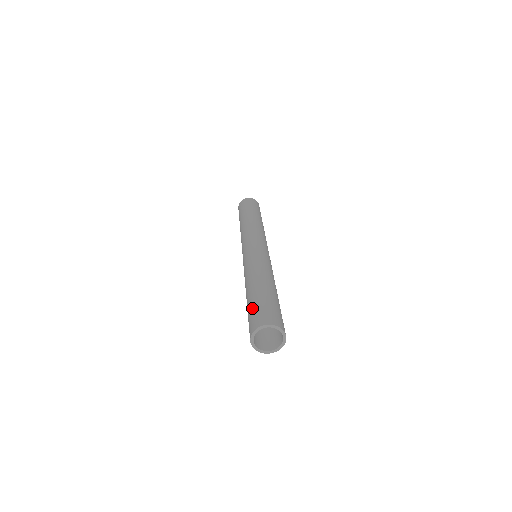
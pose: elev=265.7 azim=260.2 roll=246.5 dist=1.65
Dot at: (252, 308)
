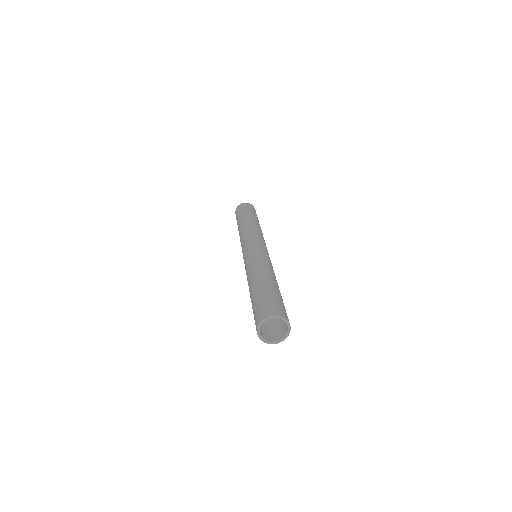
Dot at: (263, 298)
